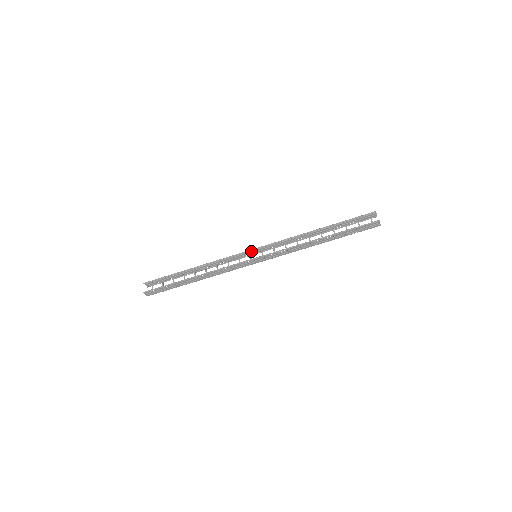
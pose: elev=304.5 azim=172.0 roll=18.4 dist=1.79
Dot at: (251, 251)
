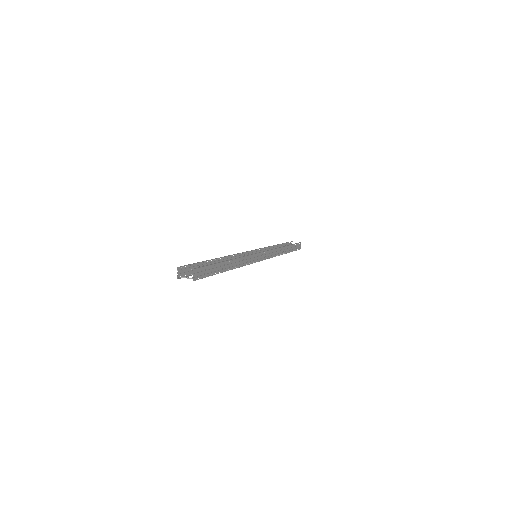
Dot at: (249, 253)
